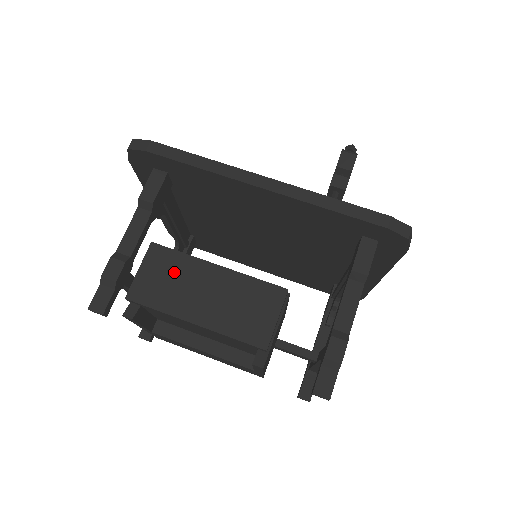
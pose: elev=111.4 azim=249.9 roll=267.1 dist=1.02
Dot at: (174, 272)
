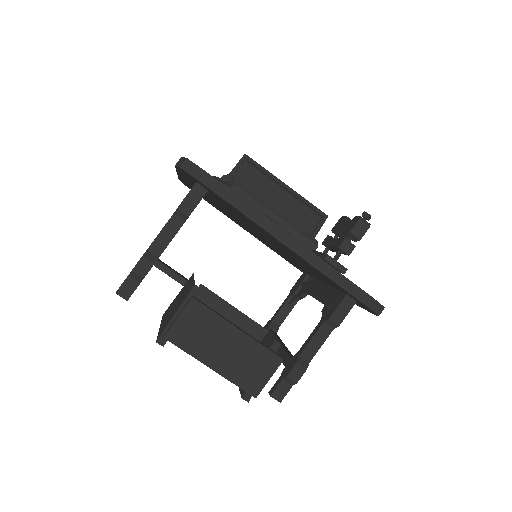
Dot at: (205, 326)
